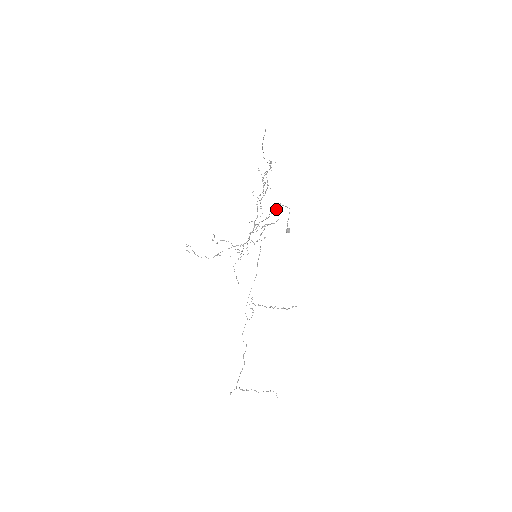
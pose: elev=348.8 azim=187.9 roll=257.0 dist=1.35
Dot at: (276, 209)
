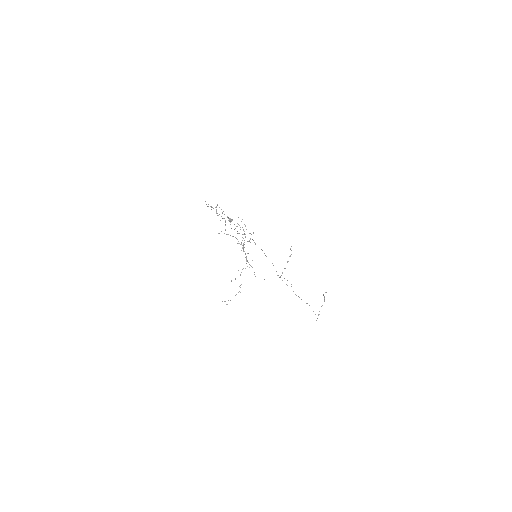
Dot at: occluded
